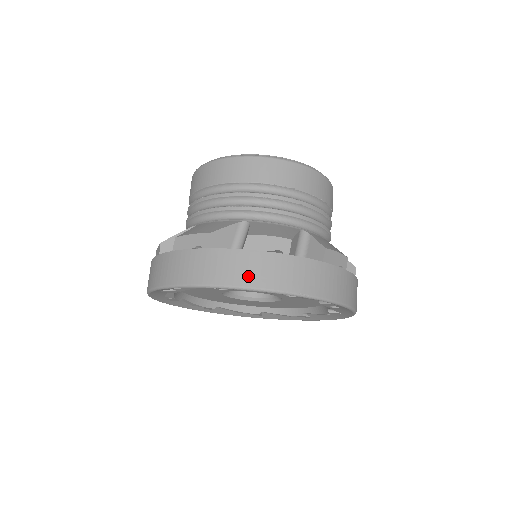
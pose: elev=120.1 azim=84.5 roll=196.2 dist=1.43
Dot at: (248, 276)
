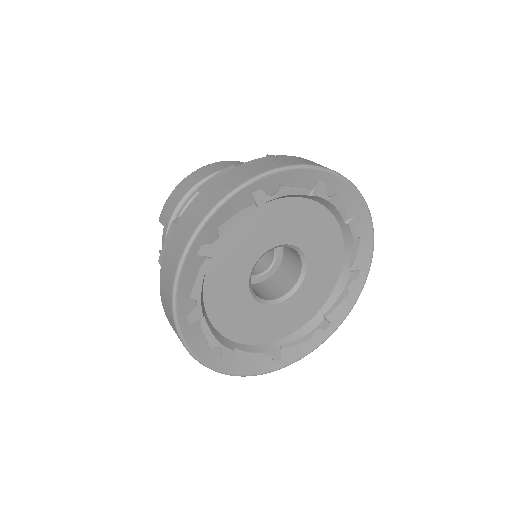
Dot at: (293, 161)
